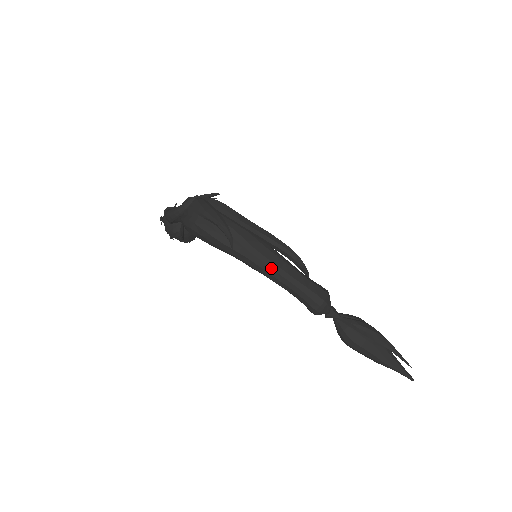
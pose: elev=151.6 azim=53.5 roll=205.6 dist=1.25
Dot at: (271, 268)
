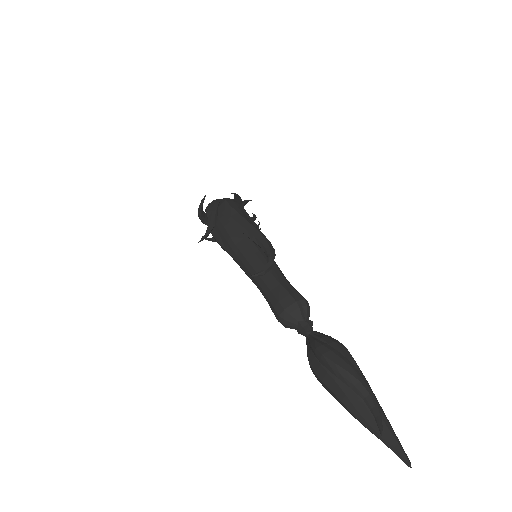
Dot at: (245, 266)
